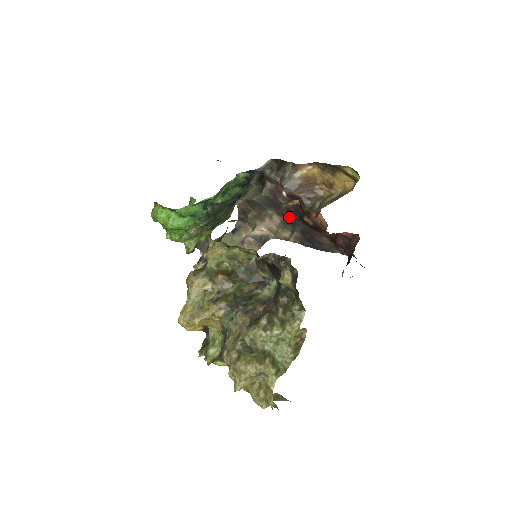
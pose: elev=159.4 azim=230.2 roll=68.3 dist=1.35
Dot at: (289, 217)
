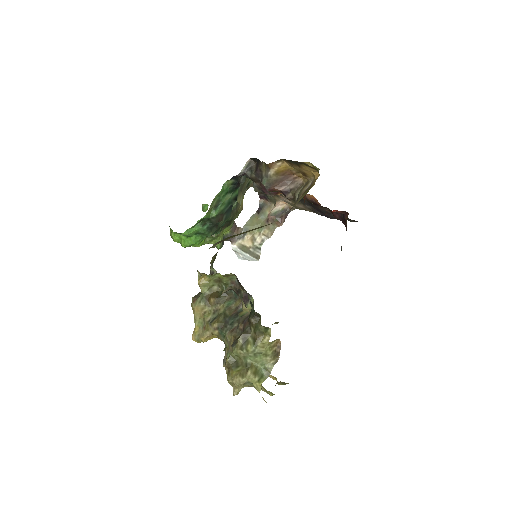
Dot at: occluded
